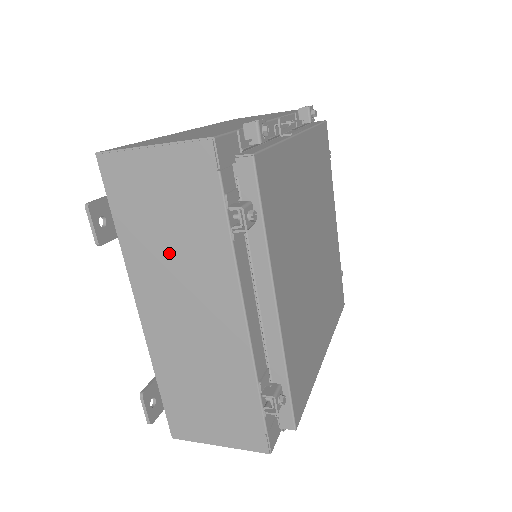
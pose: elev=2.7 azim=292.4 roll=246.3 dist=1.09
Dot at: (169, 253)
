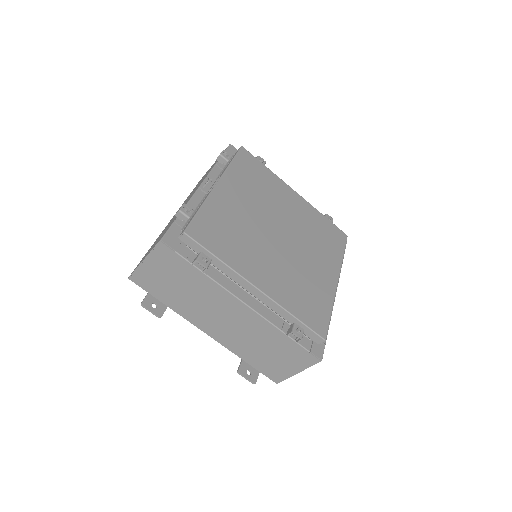
Dot at: (191, 299)
